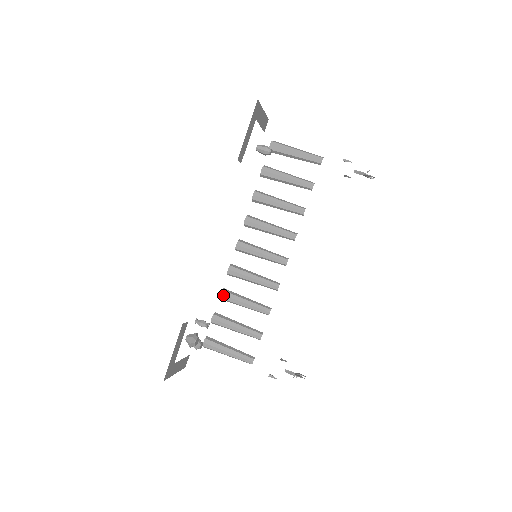
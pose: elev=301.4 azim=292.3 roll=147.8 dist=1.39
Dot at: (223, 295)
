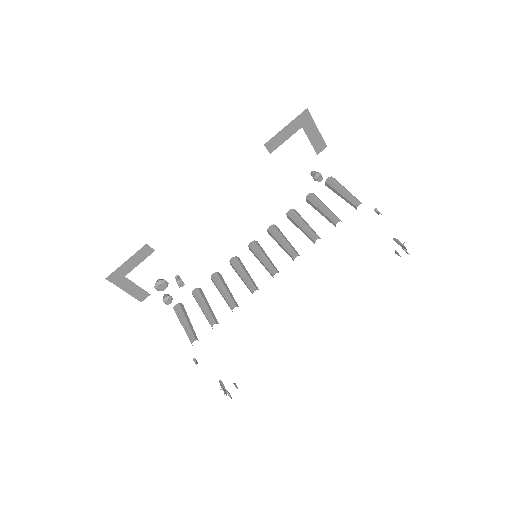
Dot at: (214, 276)
